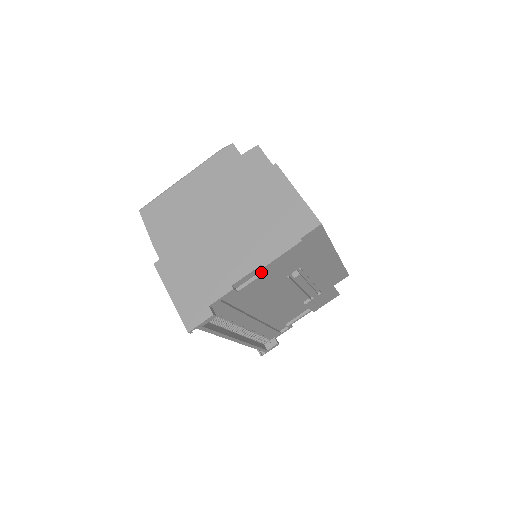
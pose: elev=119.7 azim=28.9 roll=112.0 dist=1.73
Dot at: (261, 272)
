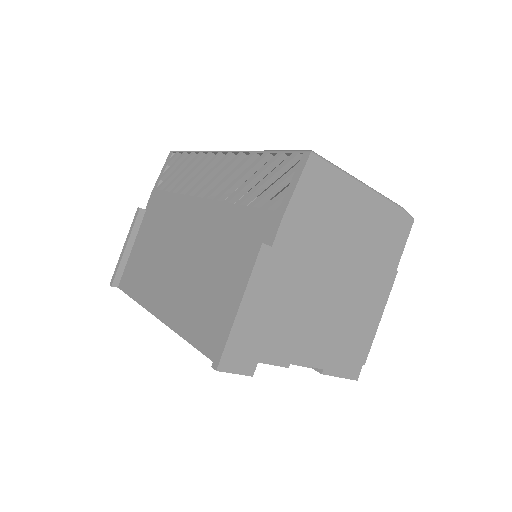
Dot at: occluded
